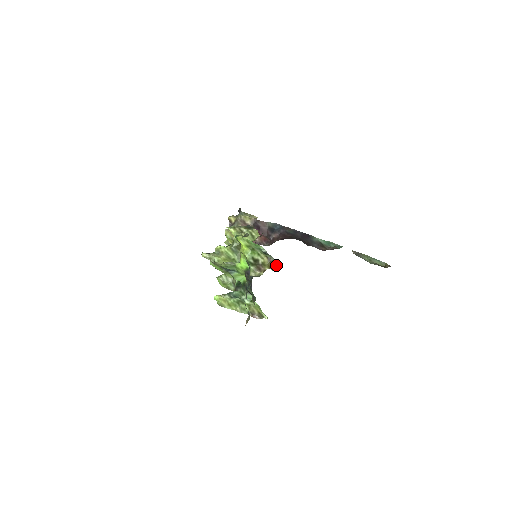
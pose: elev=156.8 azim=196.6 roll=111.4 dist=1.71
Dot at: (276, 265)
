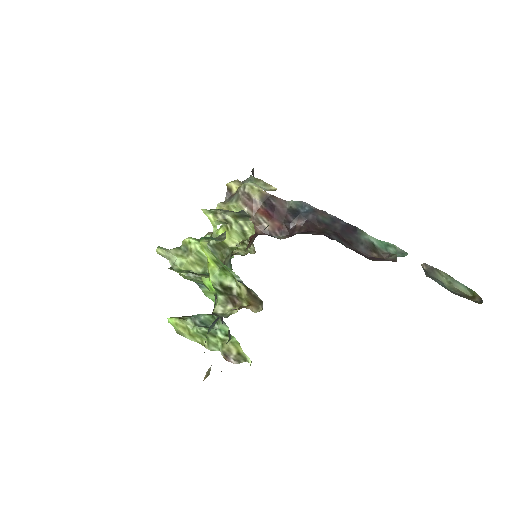
Dot at: (261, 302)
